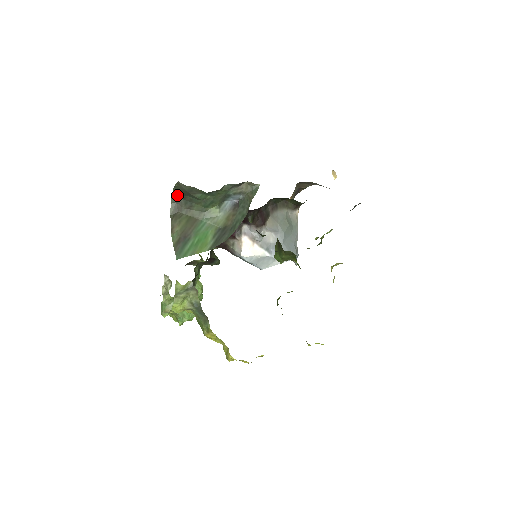
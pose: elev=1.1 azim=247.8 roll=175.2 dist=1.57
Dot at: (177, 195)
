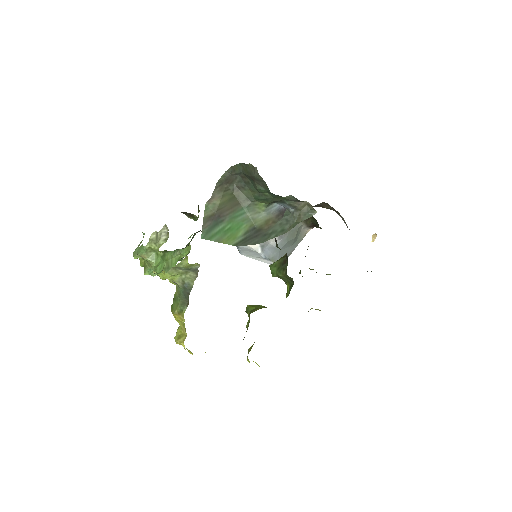
Dot at: (239, 169)
